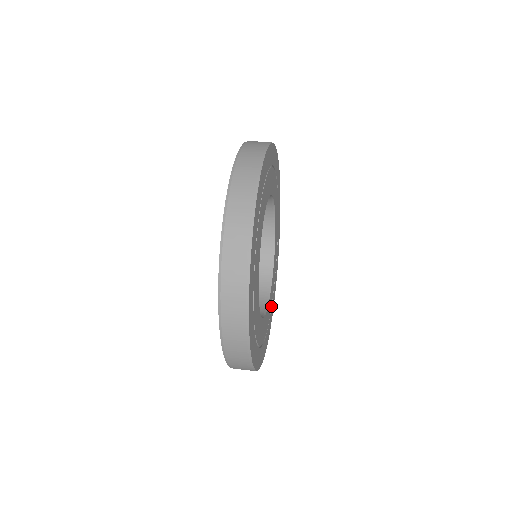
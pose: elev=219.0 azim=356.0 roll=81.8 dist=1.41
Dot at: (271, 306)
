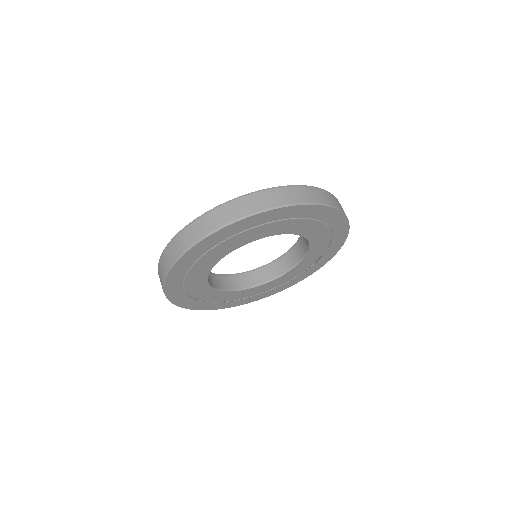
Dot at: (302, 272)
